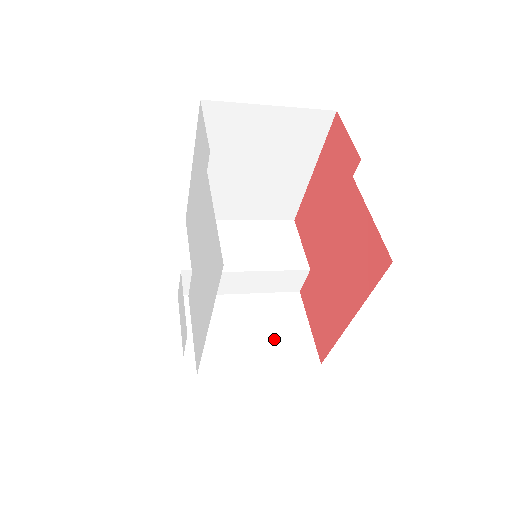
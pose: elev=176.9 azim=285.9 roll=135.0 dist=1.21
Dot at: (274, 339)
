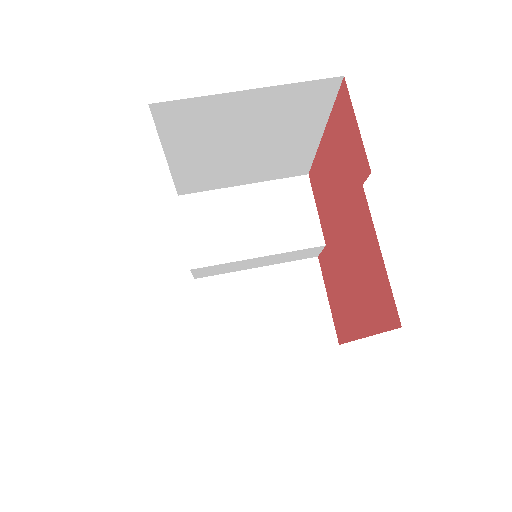
Dot at: (288, 321)
